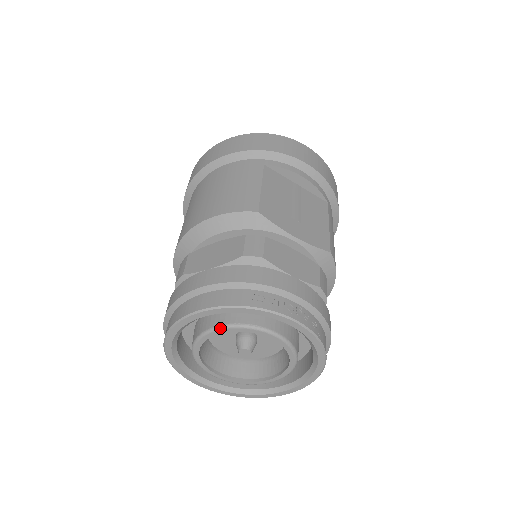
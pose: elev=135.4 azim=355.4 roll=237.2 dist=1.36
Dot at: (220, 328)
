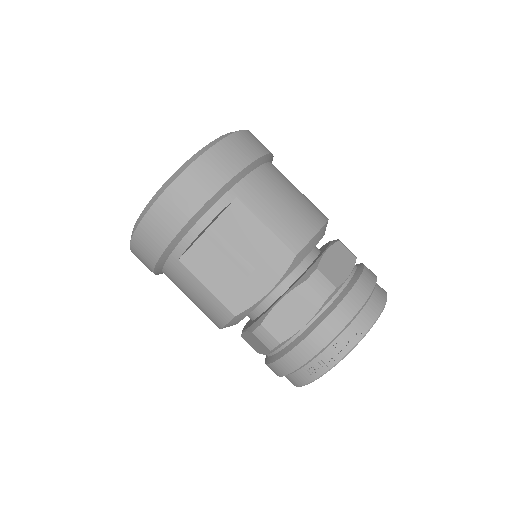
Dot at: occluded
